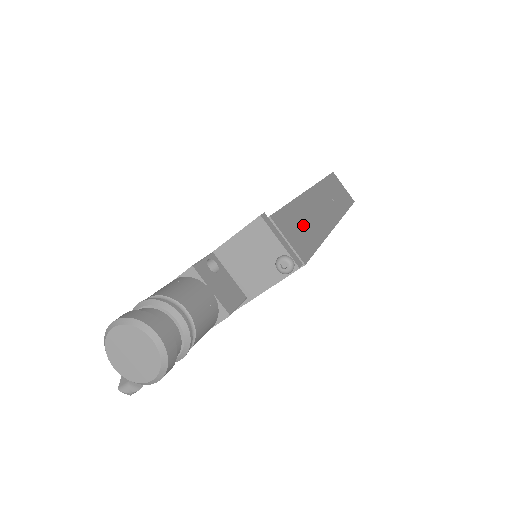
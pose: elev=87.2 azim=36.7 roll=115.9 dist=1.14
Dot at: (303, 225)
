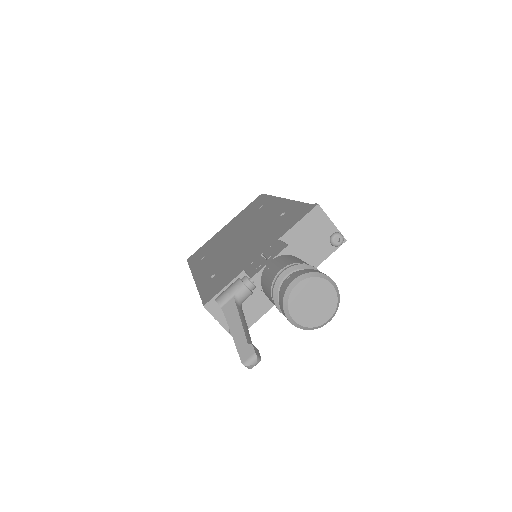
Dot at: occluded
